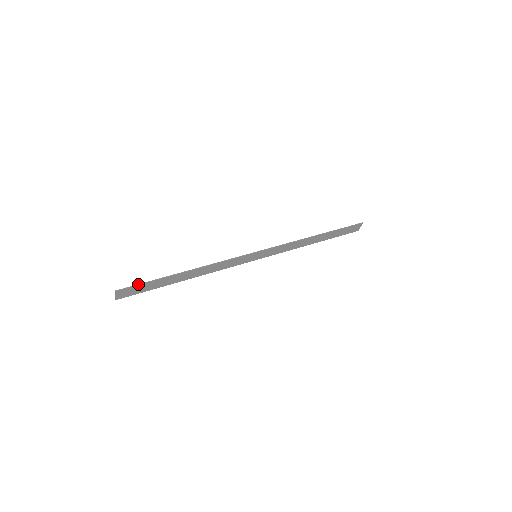
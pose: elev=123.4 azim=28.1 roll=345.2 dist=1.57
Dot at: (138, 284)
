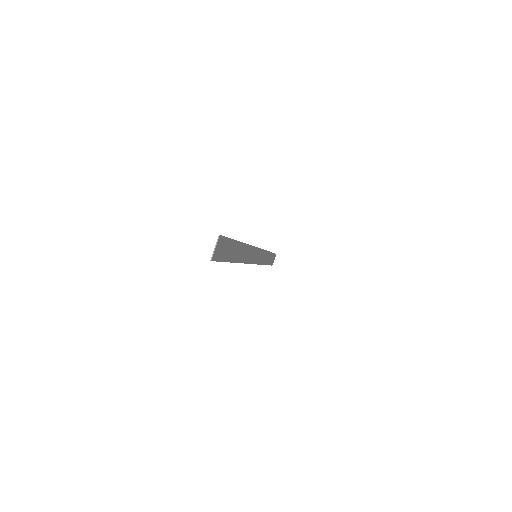
Dot at: (227, 237)
